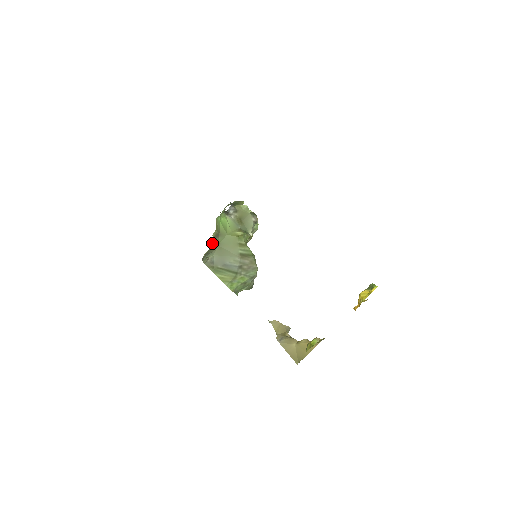
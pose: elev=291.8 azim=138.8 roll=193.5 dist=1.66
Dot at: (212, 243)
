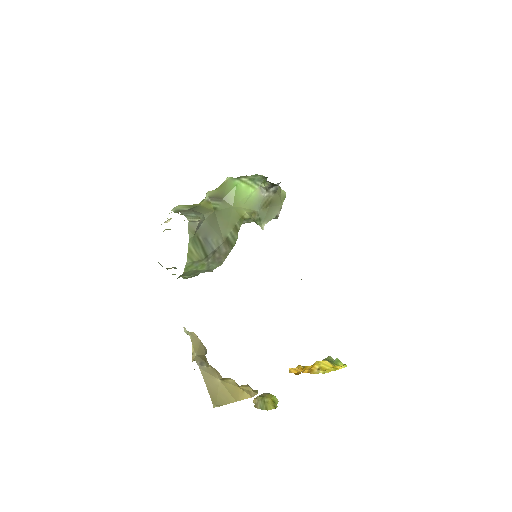
Dot at: (203, 201)
